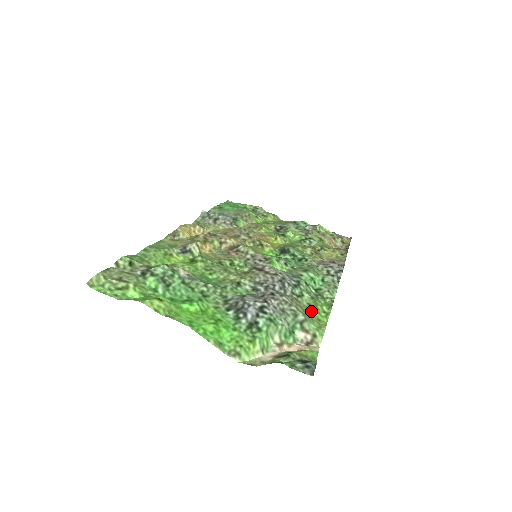
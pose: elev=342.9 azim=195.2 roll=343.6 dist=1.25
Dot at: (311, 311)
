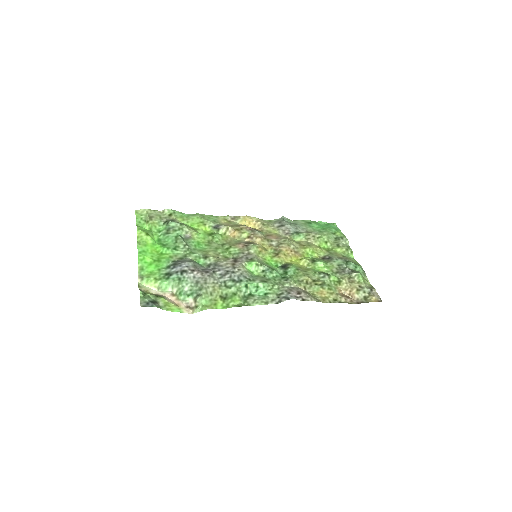
Dot at: (220, 298)
